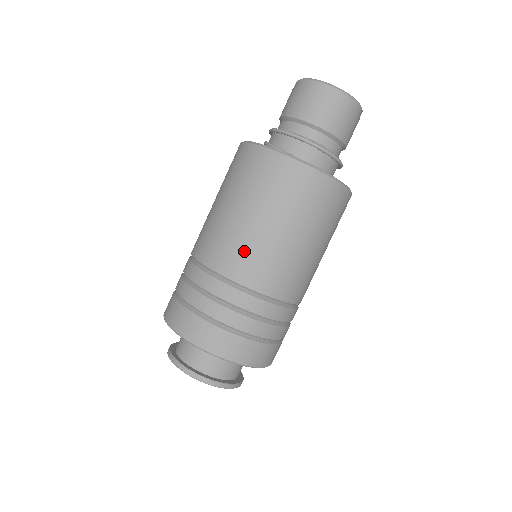
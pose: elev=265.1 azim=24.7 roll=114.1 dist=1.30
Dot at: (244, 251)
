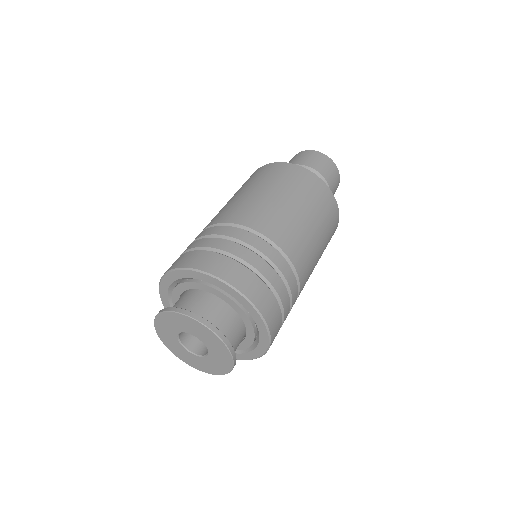
Dot at: (236, 207)
